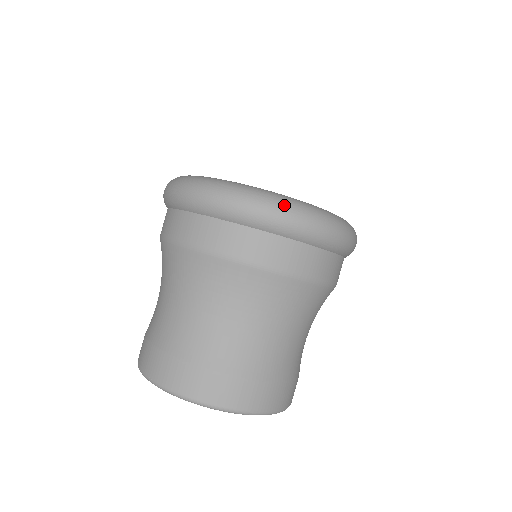
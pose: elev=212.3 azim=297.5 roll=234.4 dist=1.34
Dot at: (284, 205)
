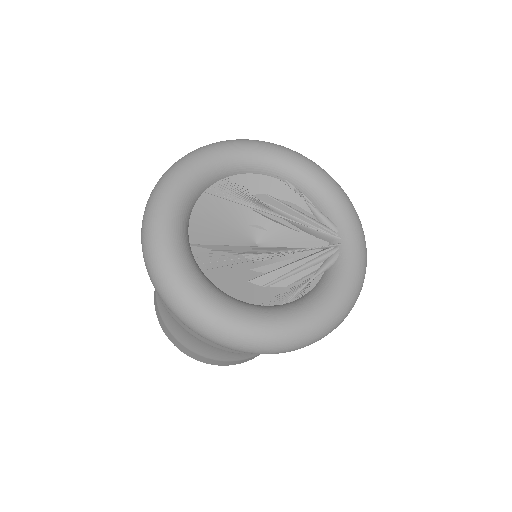
Dot at: (234, 343)
